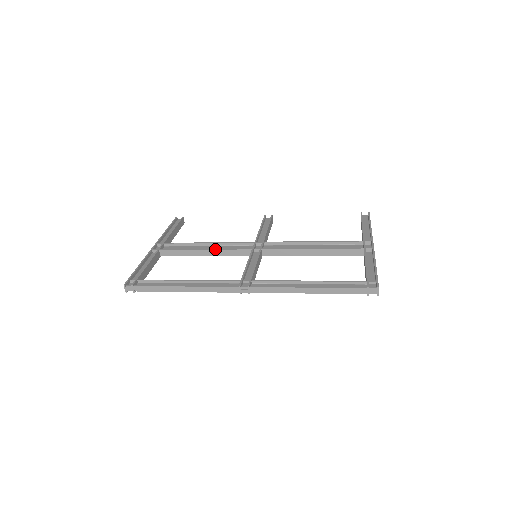
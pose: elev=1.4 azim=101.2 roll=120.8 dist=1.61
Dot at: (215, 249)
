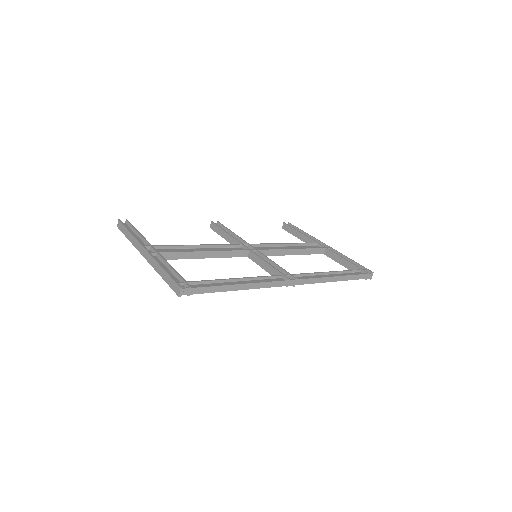
Dot at: (217, 250)
